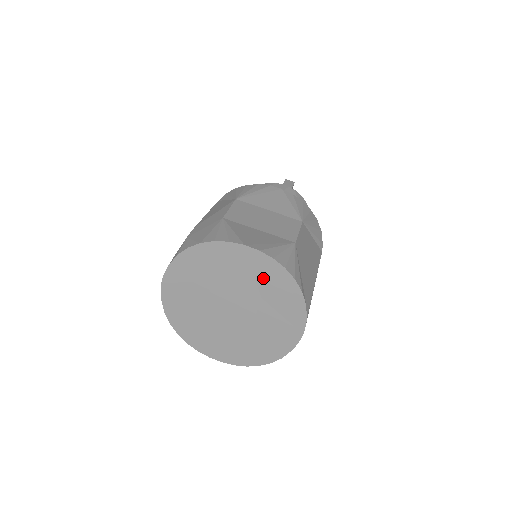
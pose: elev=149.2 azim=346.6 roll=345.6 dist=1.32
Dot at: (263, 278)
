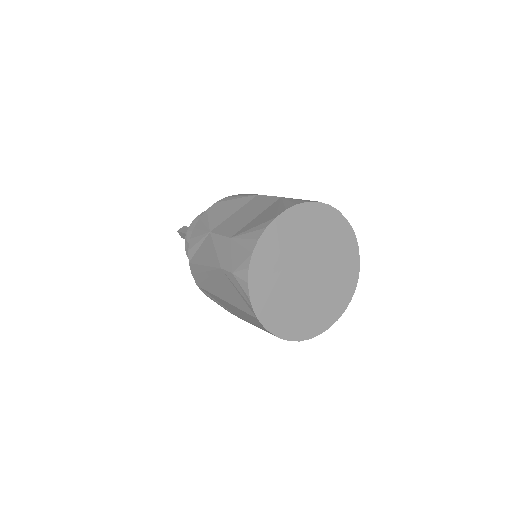
Dot at: (304, 226)
